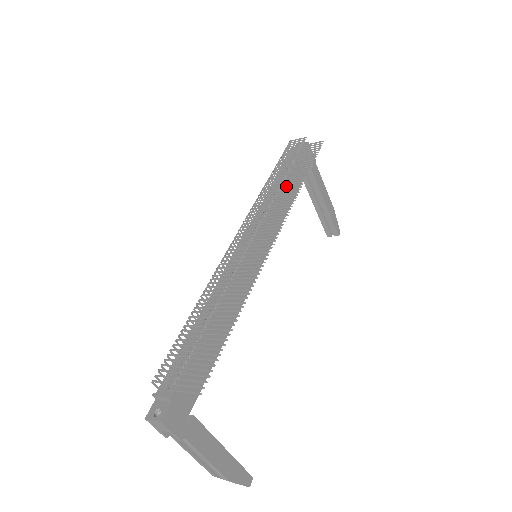
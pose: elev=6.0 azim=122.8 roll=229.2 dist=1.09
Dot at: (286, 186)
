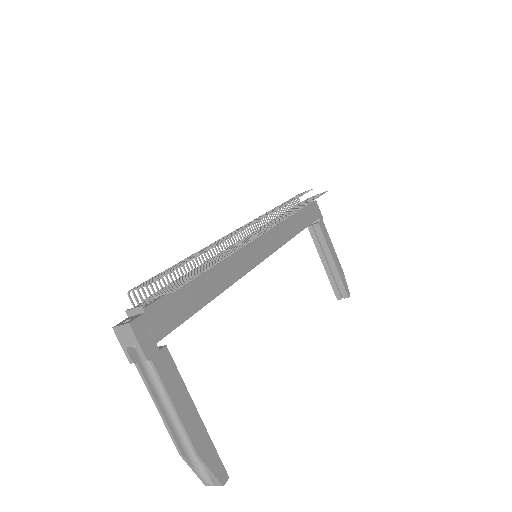
Dot at: (290, 210)
